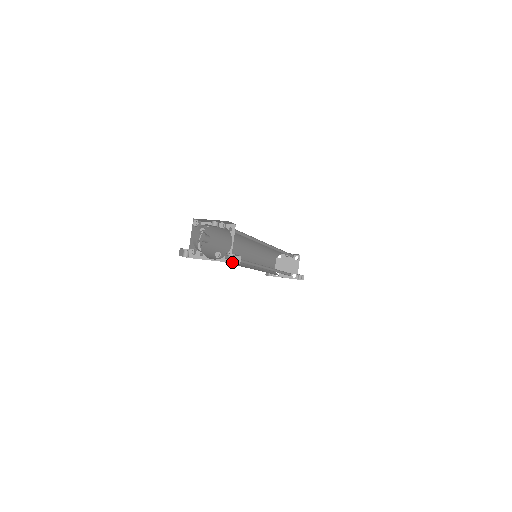
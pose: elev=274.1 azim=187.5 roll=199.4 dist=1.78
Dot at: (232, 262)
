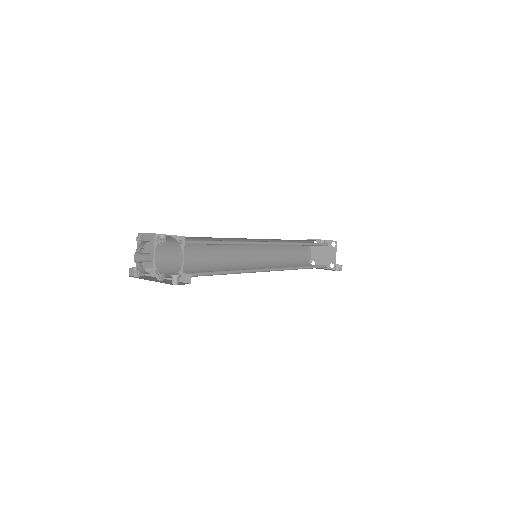
Dot at: (184, 282)
